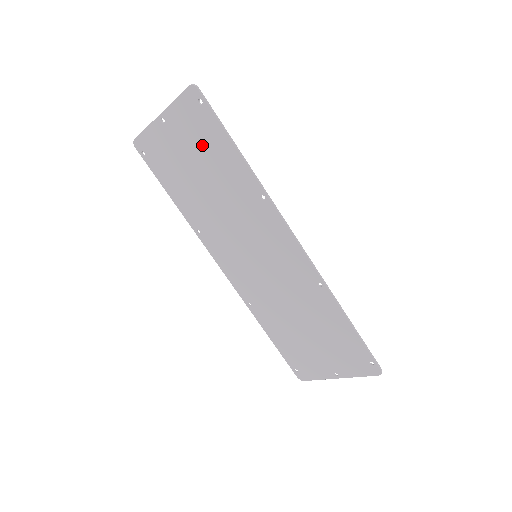
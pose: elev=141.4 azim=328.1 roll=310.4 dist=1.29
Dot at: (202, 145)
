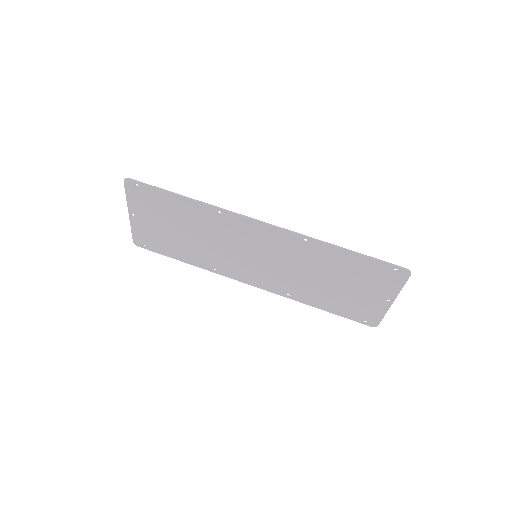
Dot at: (162, 211)
